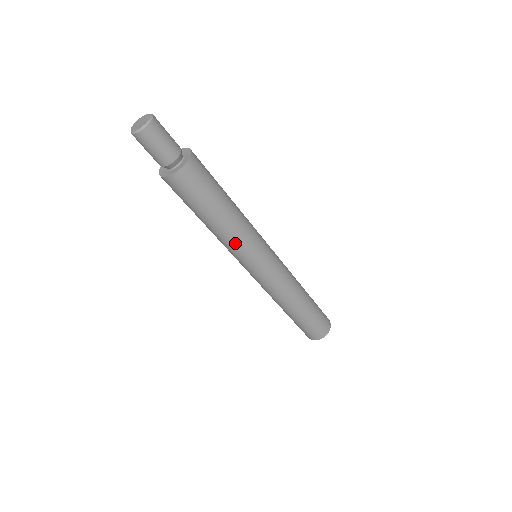
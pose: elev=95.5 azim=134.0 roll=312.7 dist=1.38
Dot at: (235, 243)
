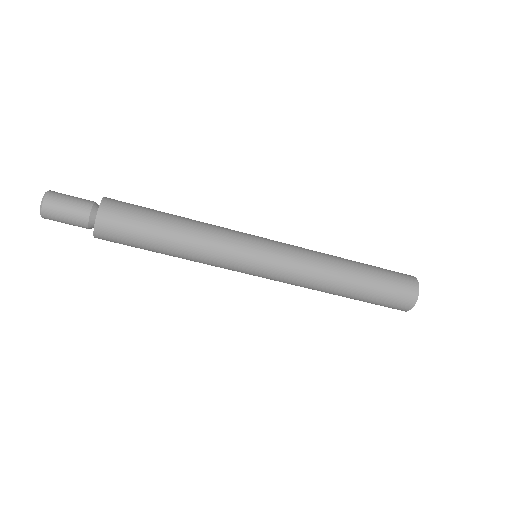
Dot at: (212, 249)
